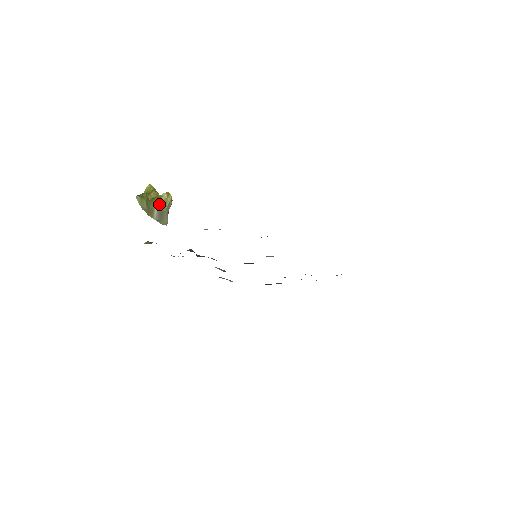
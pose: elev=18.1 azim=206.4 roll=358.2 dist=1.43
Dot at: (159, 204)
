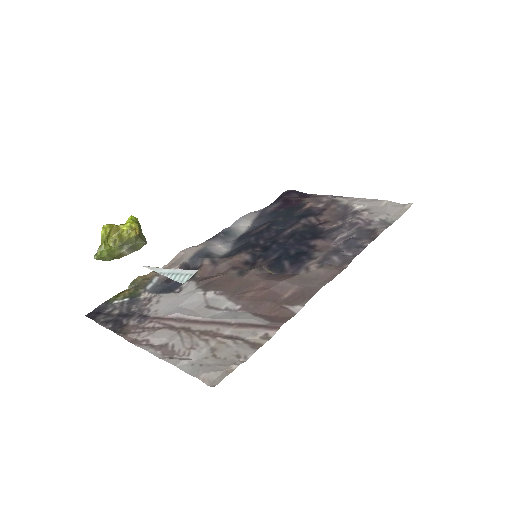
Dot at: (124, 244)
